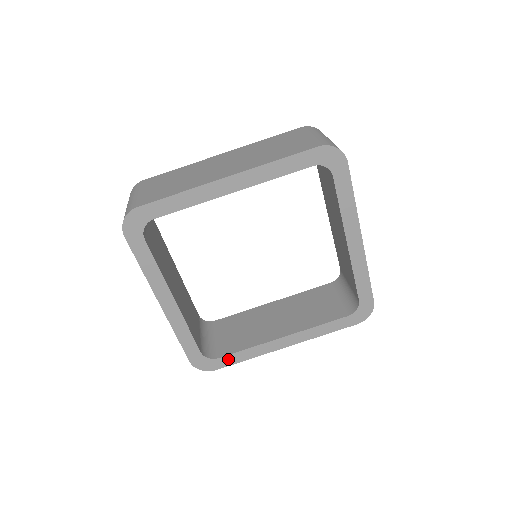
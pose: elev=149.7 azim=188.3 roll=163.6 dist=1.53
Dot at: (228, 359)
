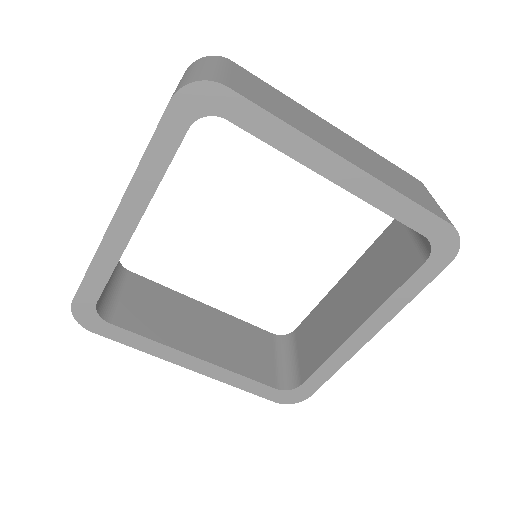
Dot at: (118, 332)
